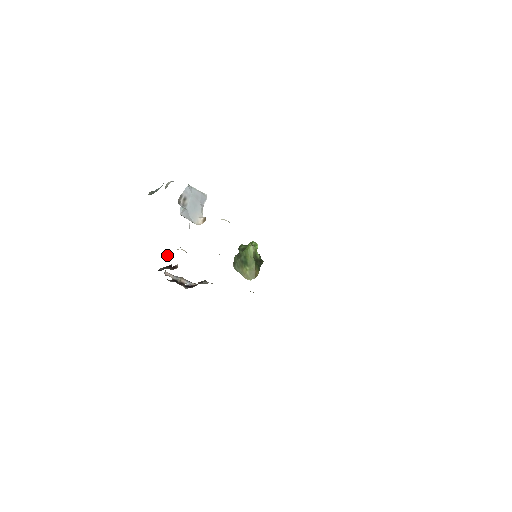
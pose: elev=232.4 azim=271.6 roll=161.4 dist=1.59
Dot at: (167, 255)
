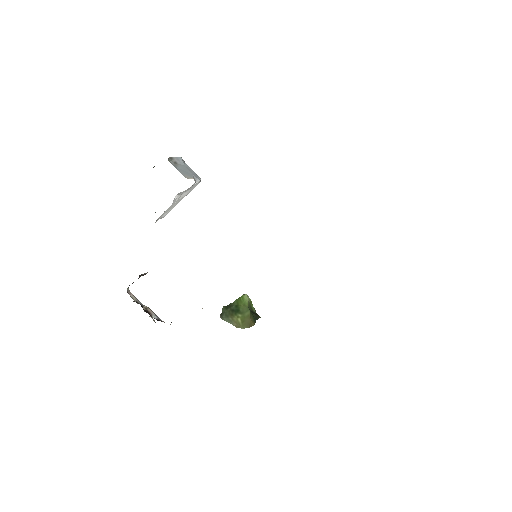
Dot at: occluded
